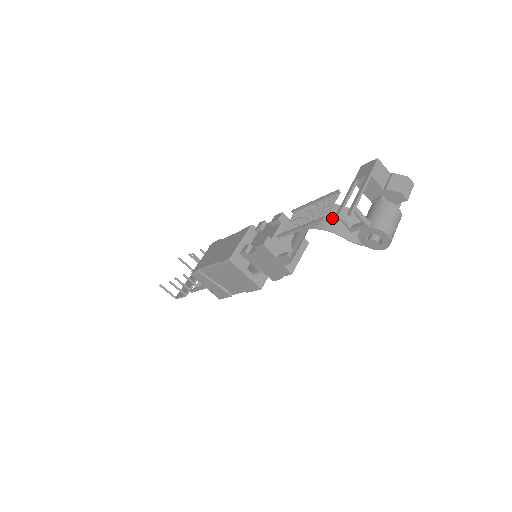
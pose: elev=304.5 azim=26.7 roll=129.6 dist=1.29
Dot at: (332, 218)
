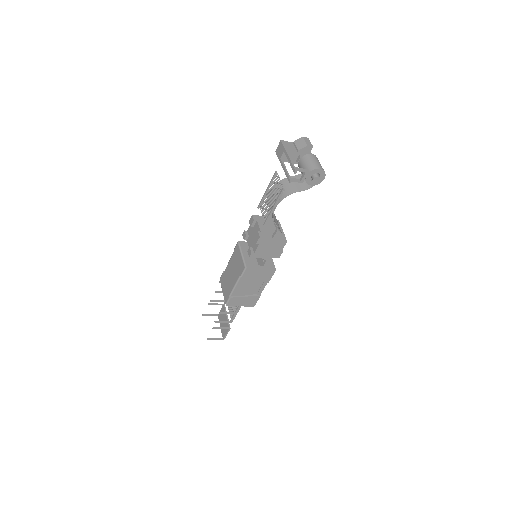
Dot at: (285, 188)
